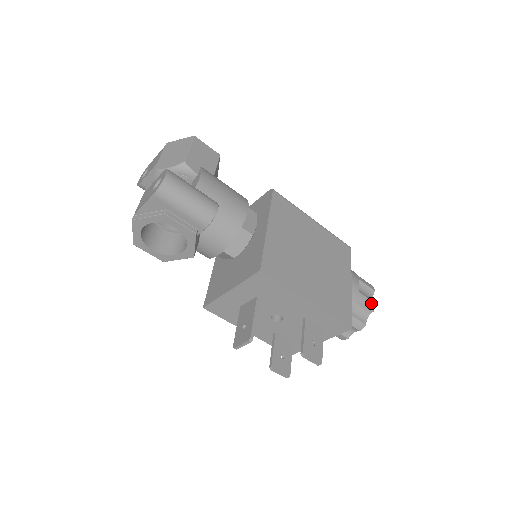
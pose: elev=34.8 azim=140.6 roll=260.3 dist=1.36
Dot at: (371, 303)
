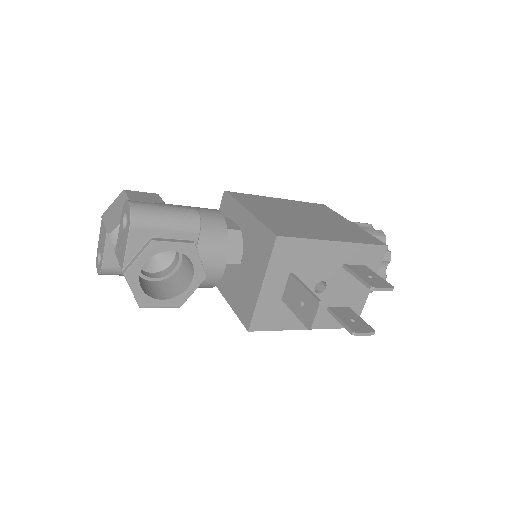
Dot at: (378, 232)
